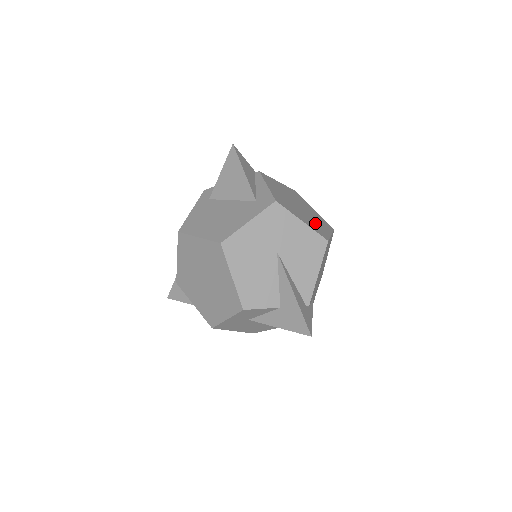
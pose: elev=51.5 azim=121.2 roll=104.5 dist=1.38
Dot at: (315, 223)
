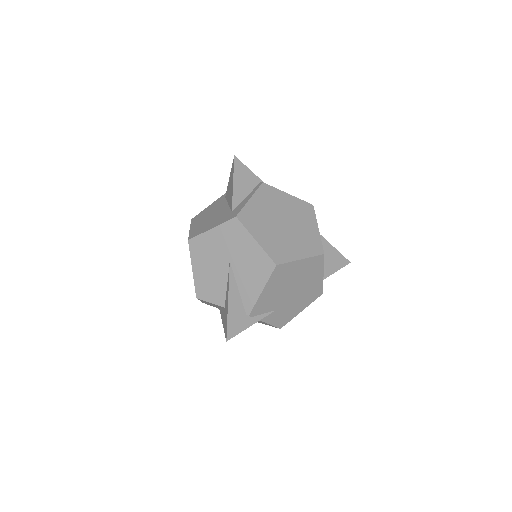
Dot at: (285, 244)
